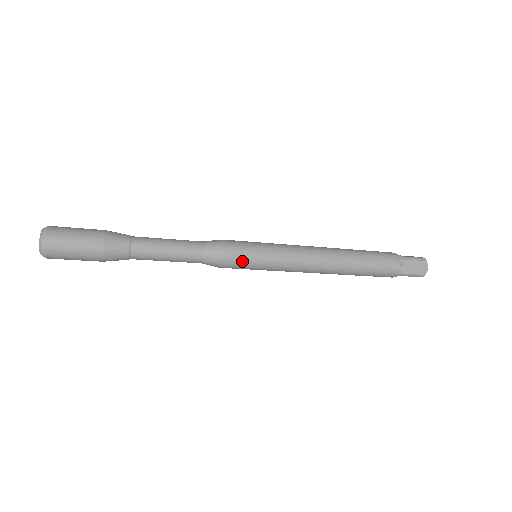
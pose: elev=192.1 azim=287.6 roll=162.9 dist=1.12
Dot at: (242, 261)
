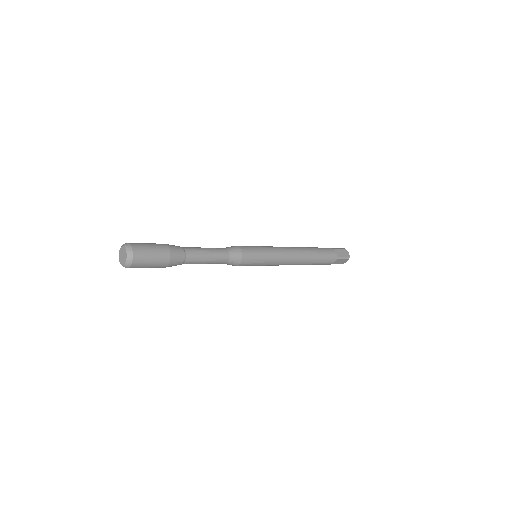
Dot at: (253, 254)
